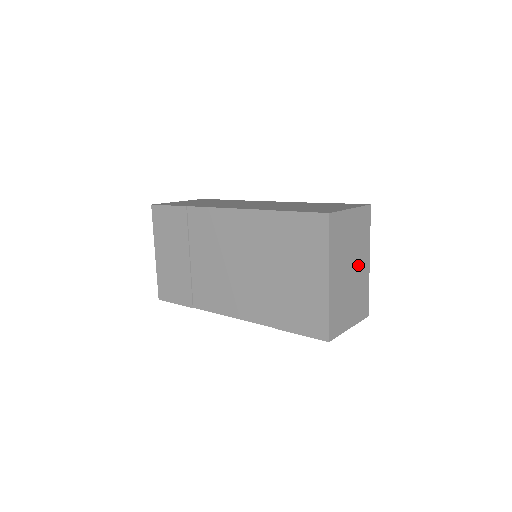
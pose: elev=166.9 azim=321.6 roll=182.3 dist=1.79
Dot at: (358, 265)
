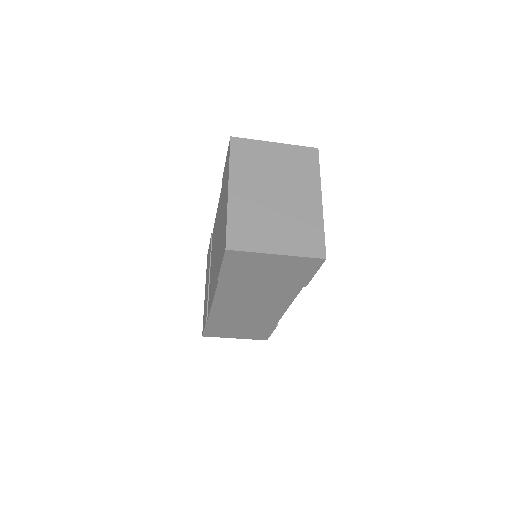
Dot at: (293, 195)
